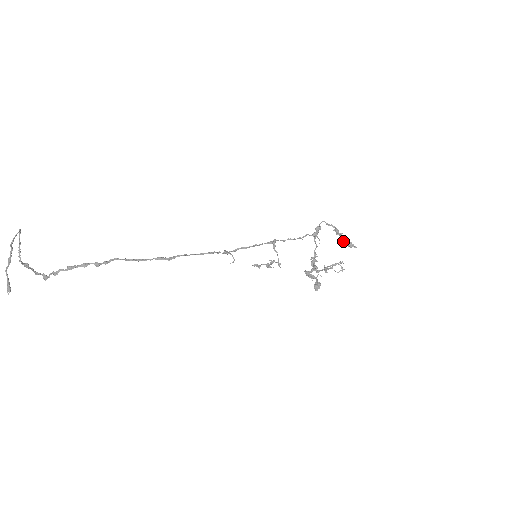
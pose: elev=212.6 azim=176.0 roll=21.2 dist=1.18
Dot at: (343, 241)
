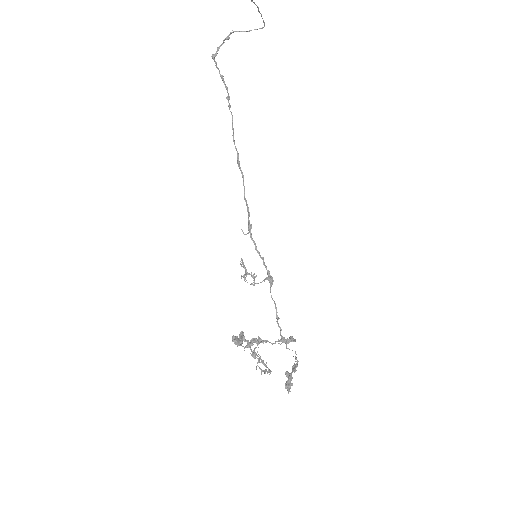
Dot at: (290, 374)
